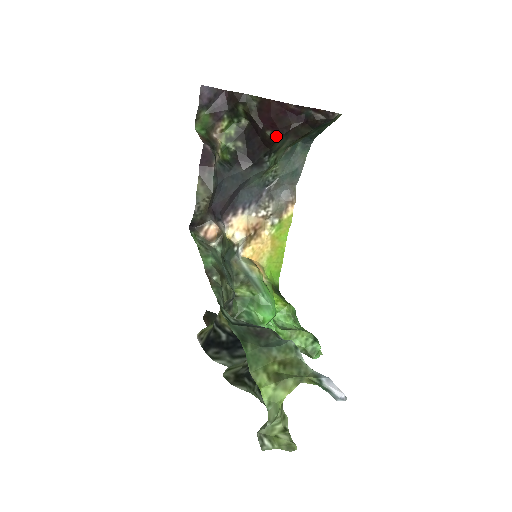
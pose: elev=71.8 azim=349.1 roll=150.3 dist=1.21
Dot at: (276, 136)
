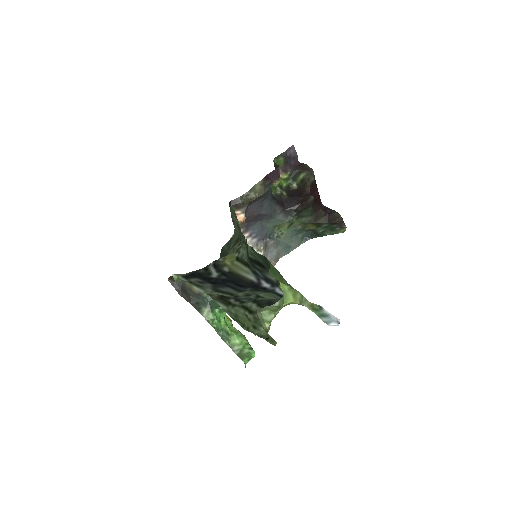
Dot at: (312, 204)
